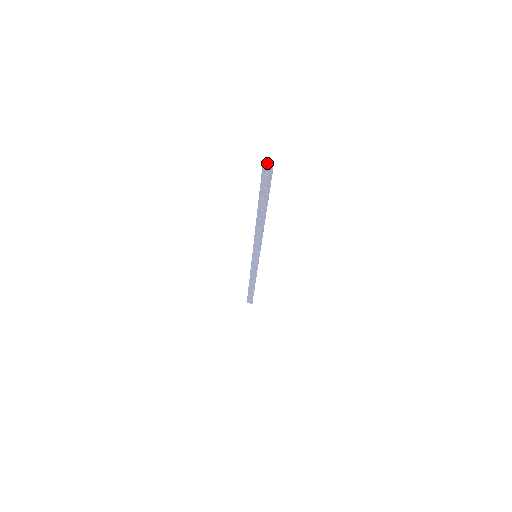
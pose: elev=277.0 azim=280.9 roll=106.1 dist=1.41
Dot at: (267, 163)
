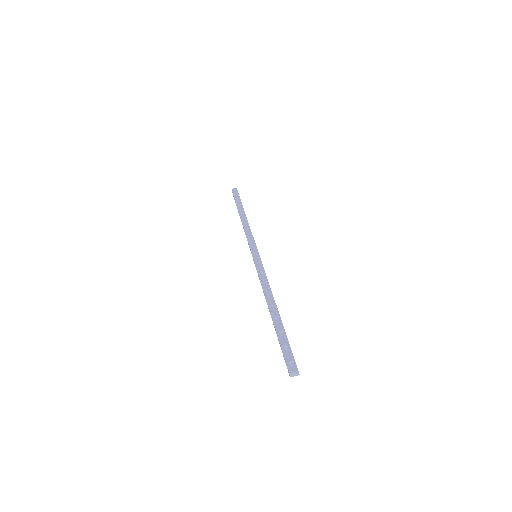
Dot at: (293, 373)
